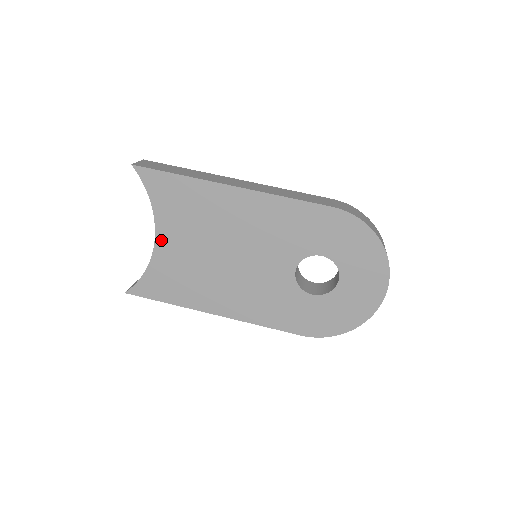
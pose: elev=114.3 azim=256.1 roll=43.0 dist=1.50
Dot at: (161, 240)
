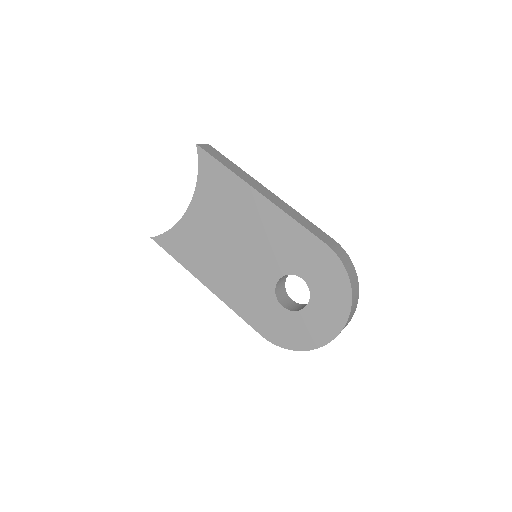
Dot at: (192, 210)
